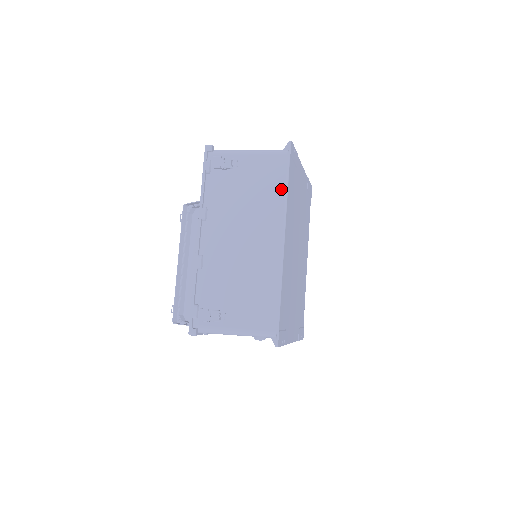
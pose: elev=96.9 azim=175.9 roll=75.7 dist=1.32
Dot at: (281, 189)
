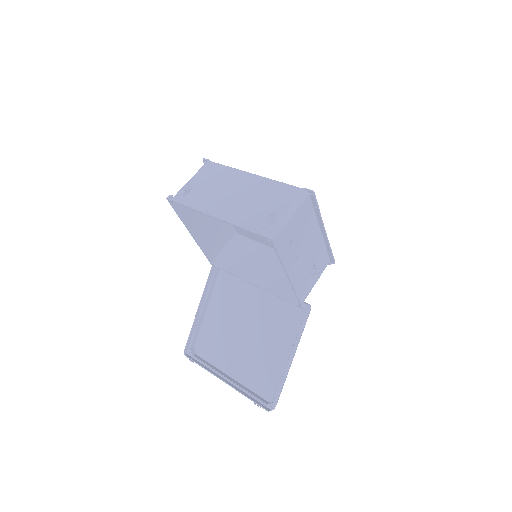
Dot at: (224, 168)
